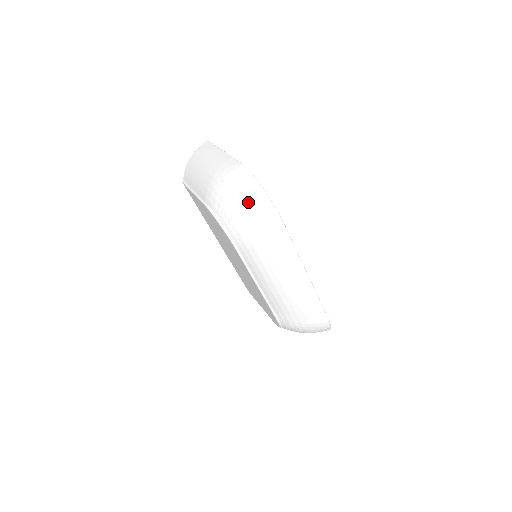
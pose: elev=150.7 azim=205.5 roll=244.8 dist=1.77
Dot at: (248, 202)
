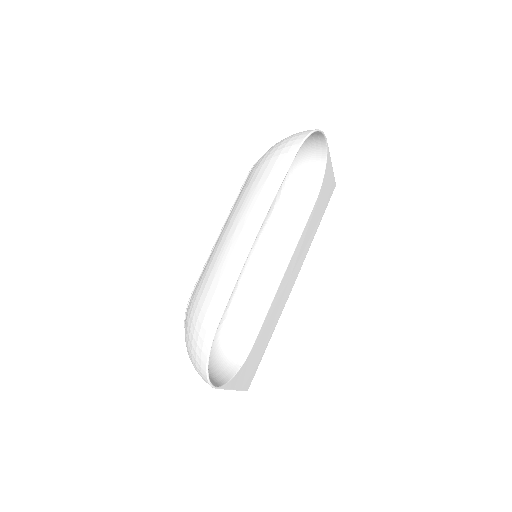
Dot at: occluded
